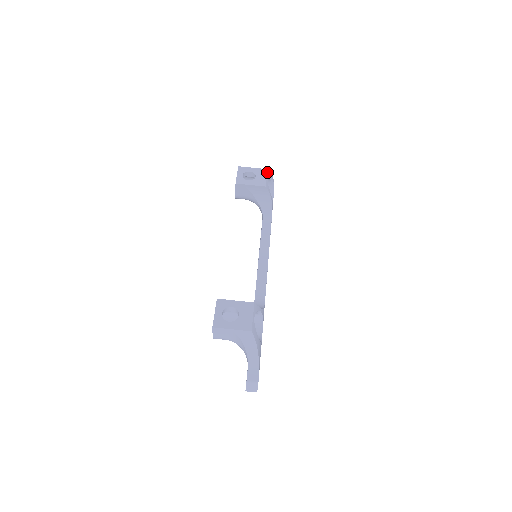
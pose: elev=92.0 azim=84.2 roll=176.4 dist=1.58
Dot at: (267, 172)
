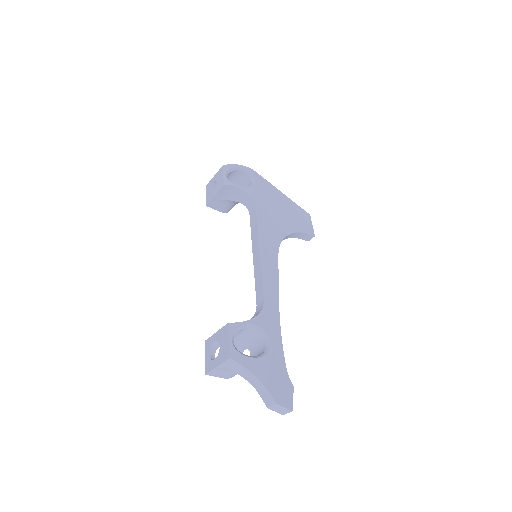
Dot at: (223, 169)
